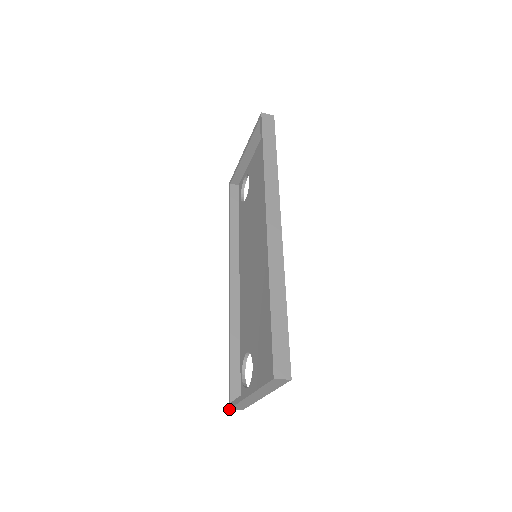
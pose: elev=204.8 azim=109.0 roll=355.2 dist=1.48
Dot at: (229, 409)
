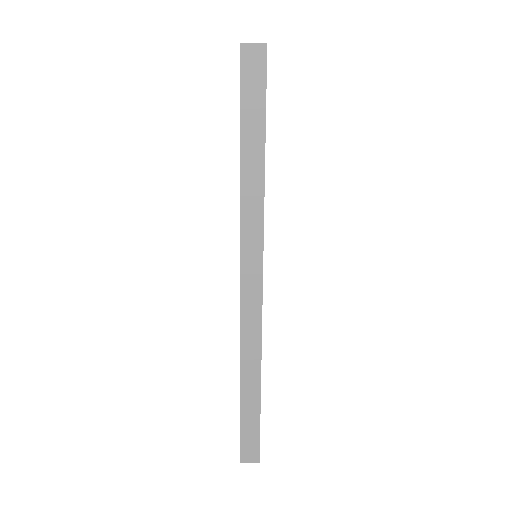
Dot at: occluded
